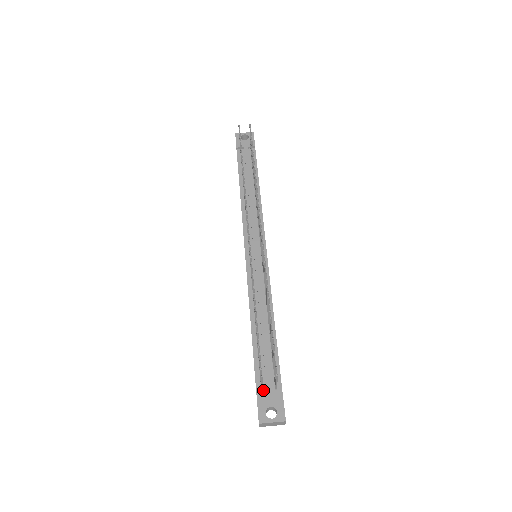
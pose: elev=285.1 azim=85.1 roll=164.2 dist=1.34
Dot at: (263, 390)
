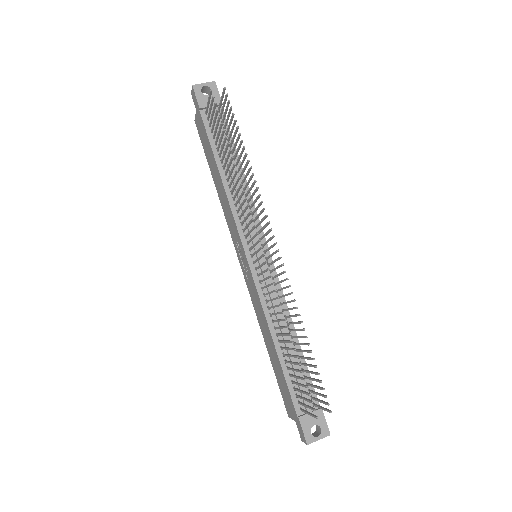
Dot at: (302, 410)
